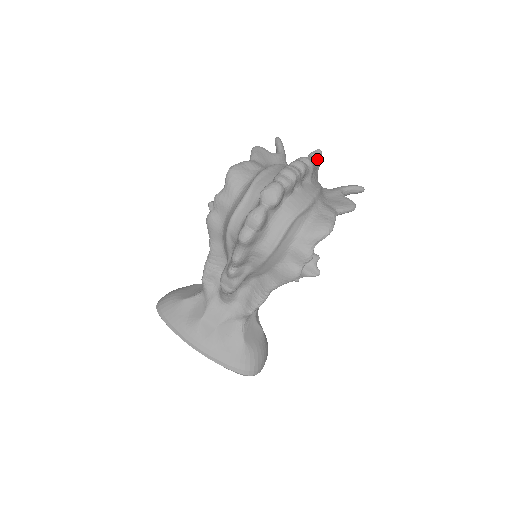
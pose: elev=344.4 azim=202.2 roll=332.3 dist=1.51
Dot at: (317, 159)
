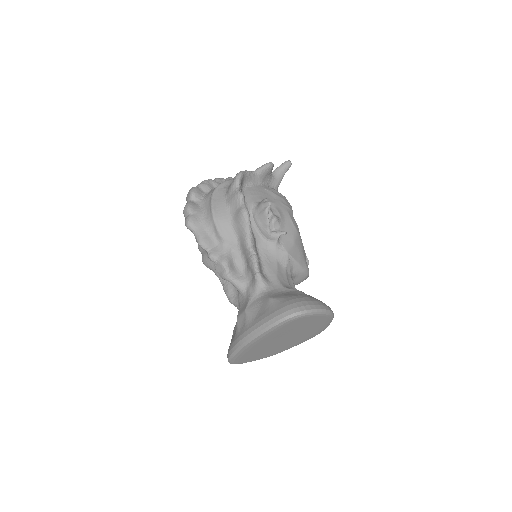
Dot at: occluded
